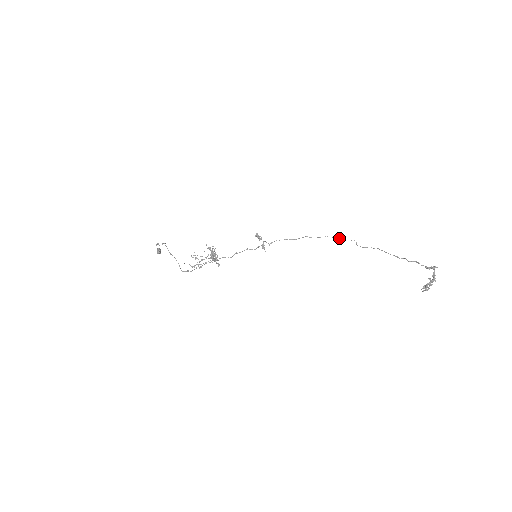
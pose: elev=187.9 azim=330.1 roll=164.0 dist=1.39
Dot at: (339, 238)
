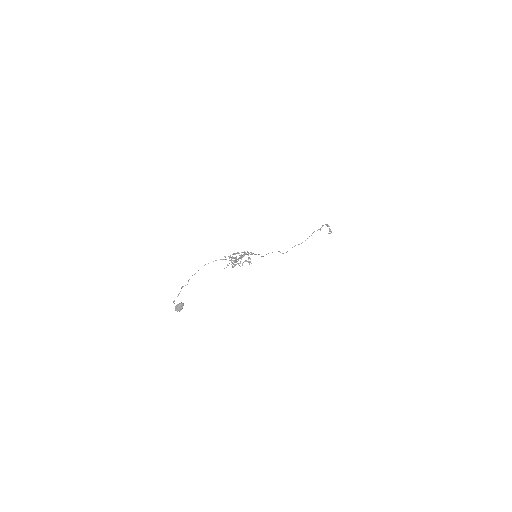
Dot at: (272, 252)
